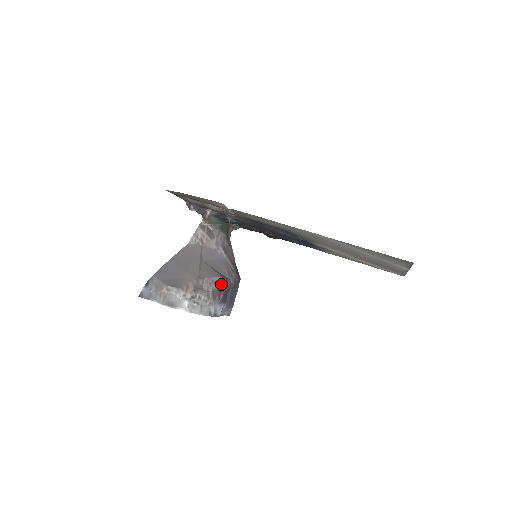
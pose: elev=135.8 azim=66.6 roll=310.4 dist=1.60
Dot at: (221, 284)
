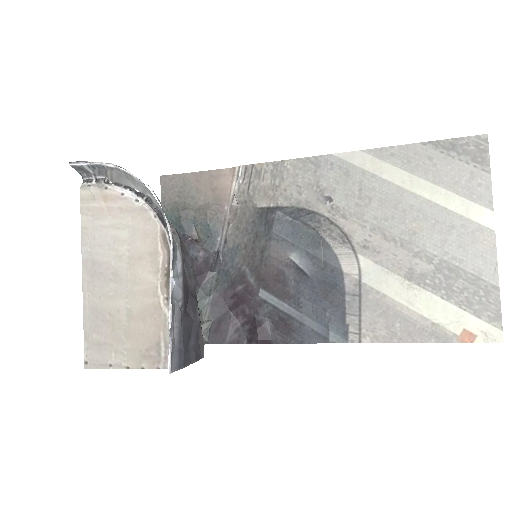
Dot at: (191, 261)
